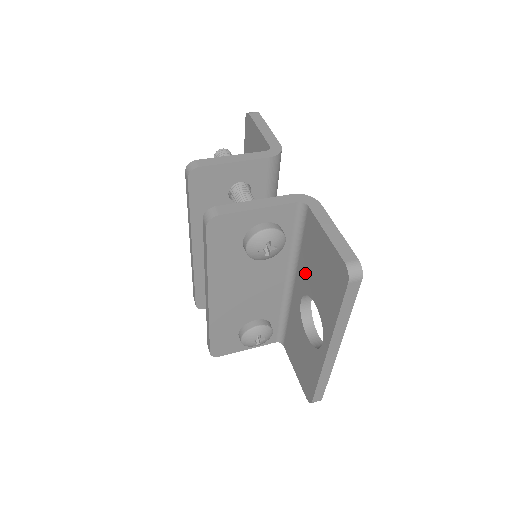
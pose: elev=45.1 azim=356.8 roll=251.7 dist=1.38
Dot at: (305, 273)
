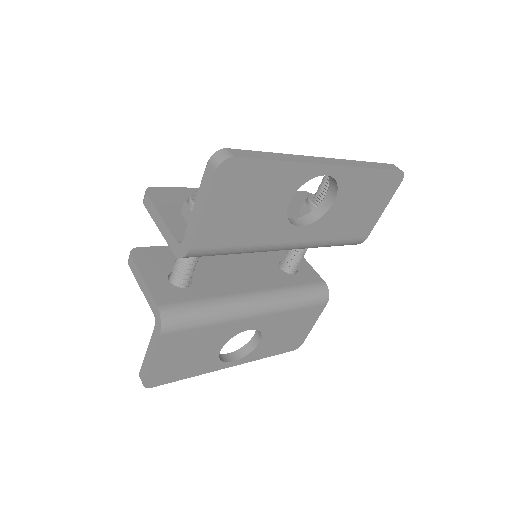
Dot at: occluded
